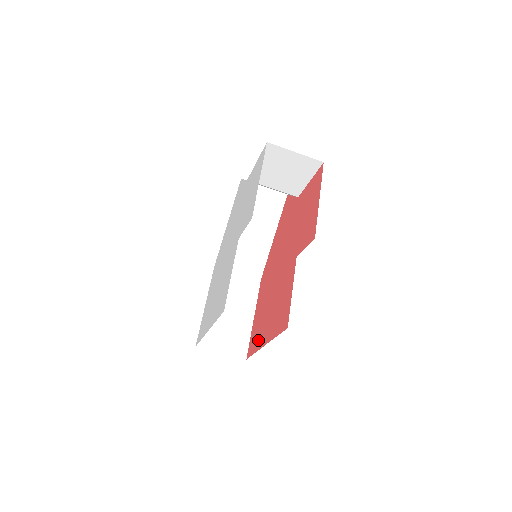
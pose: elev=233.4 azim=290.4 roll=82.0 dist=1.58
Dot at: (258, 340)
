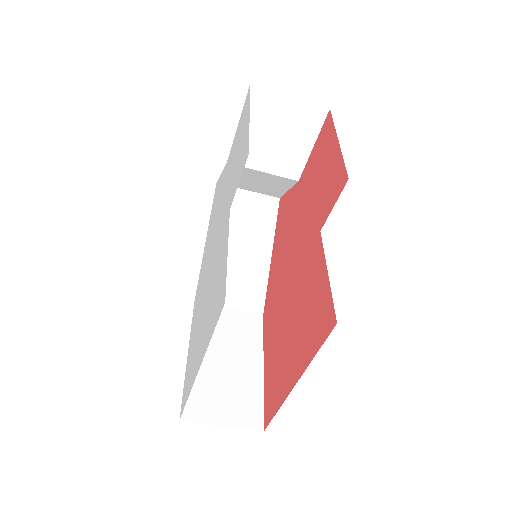
Dot at: (280, 387)
